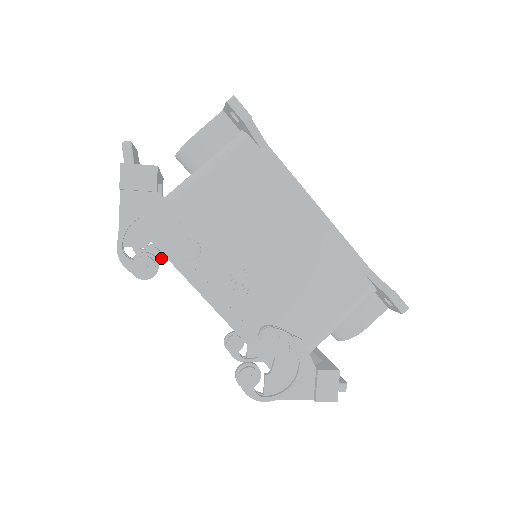
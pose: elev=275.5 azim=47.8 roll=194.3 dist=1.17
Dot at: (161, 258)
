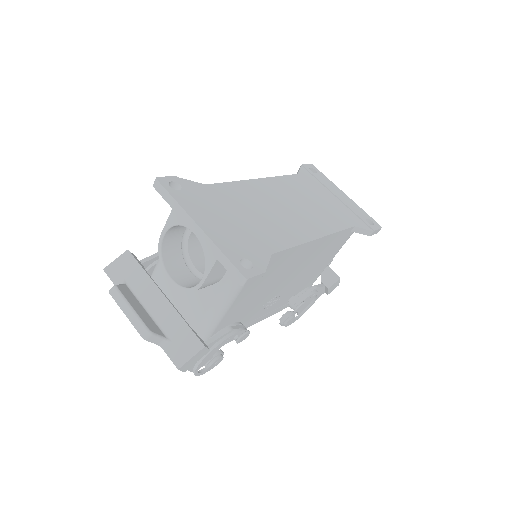
Dot at: occluded
